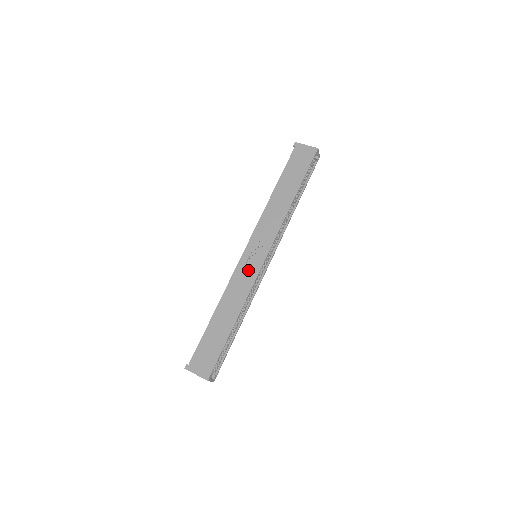
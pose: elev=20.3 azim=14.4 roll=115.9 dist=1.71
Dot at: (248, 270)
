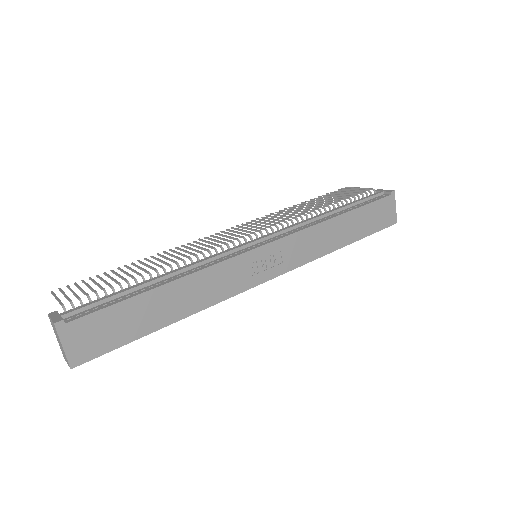
Dot at: (243, 274)
